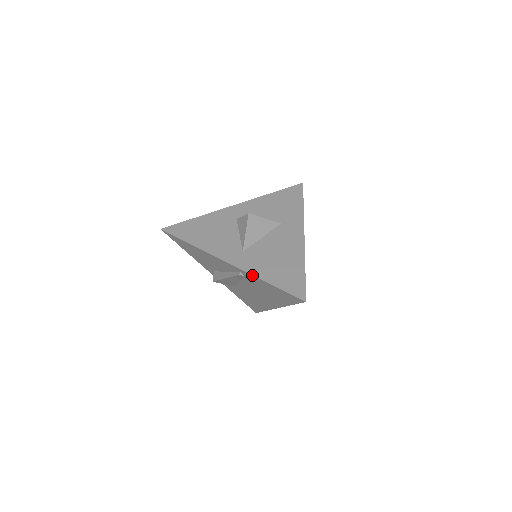
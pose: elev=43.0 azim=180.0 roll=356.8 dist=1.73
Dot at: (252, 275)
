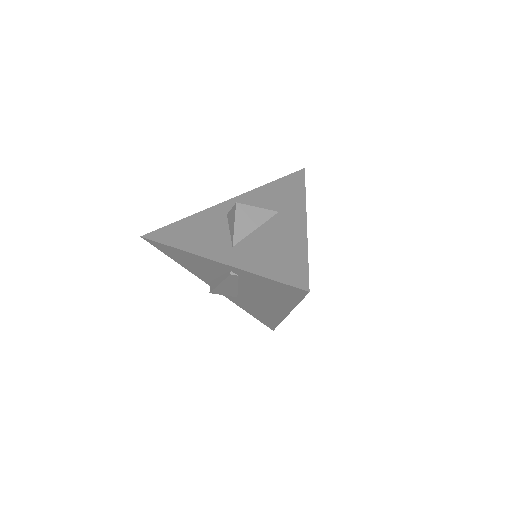
Dot at: (243, 271)
